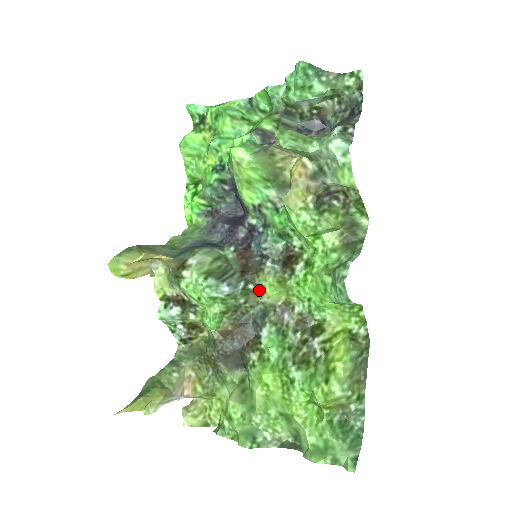
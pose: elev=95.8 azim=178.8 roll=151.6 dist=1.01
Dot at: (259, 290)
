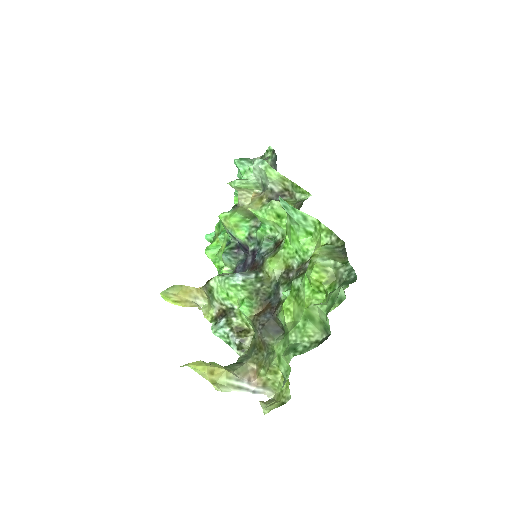
Dot at: (267, 273)
